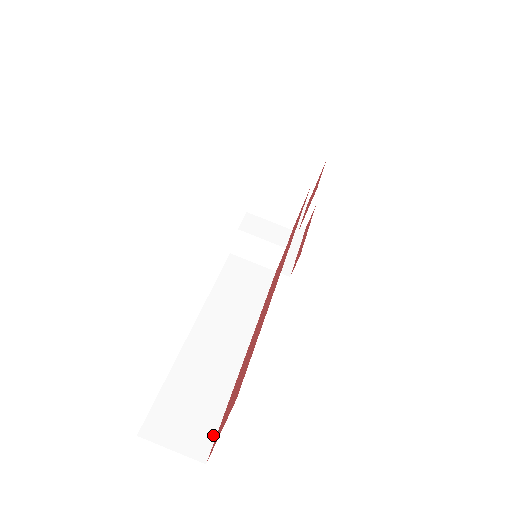
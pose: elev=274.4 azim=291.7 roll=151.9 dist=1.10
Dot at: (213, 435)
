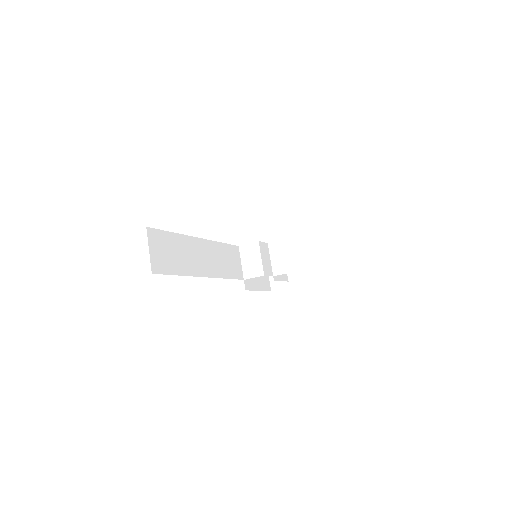
Dot at: (164, 272)
